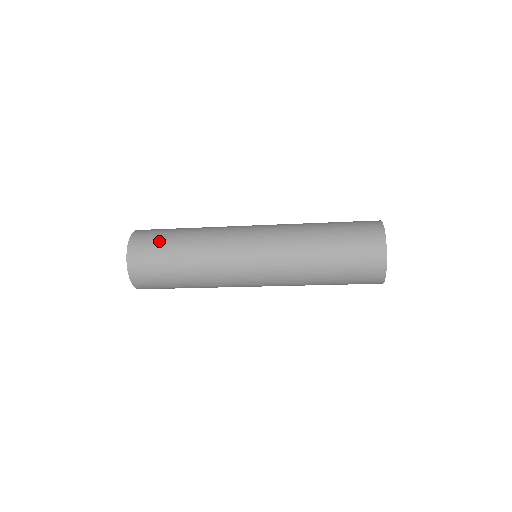
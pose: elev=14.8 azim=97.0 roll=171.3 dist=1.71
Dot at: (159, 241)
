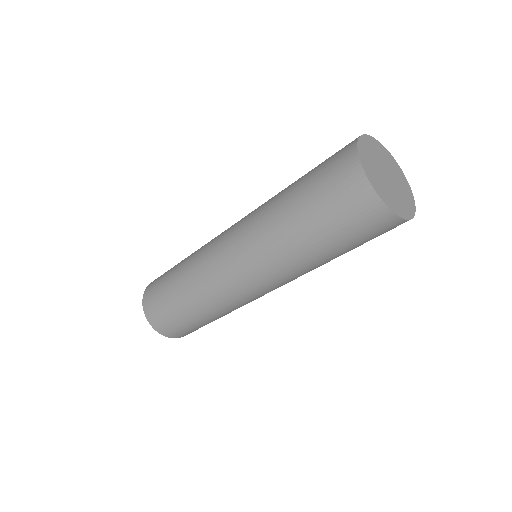
Dot at: occluded
